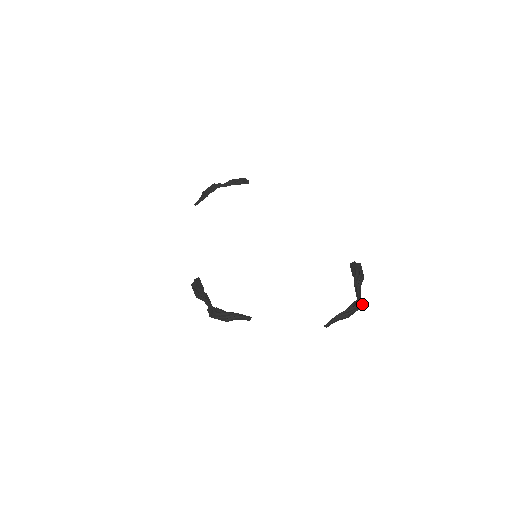
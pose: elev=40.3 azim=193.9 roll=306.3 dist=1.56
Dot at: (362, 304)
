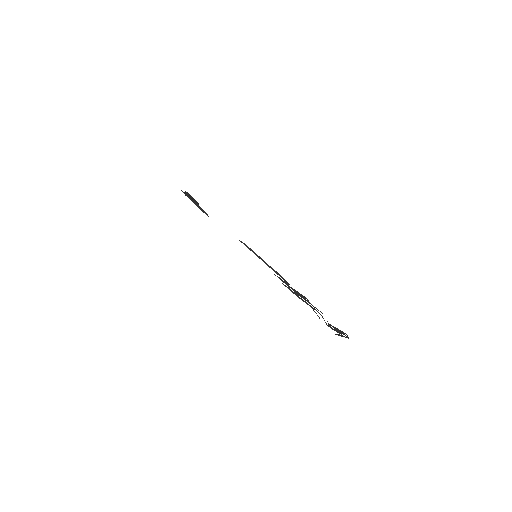
Dot at: occluded
